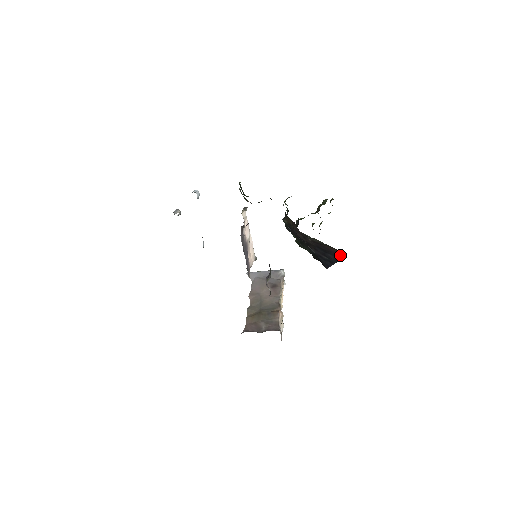
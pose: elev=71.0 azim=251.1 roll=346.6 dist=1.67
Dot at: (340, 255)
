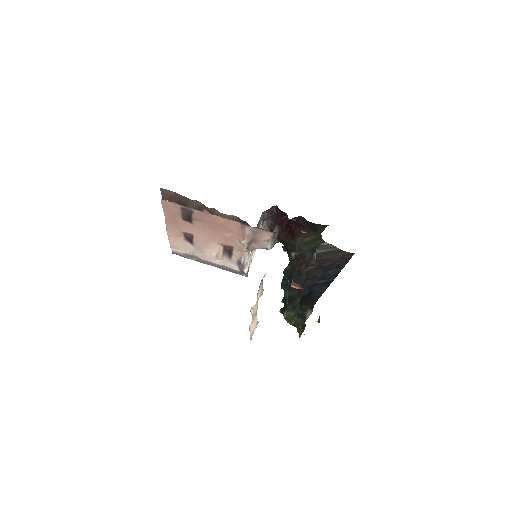
Dot at: (345, 259)
